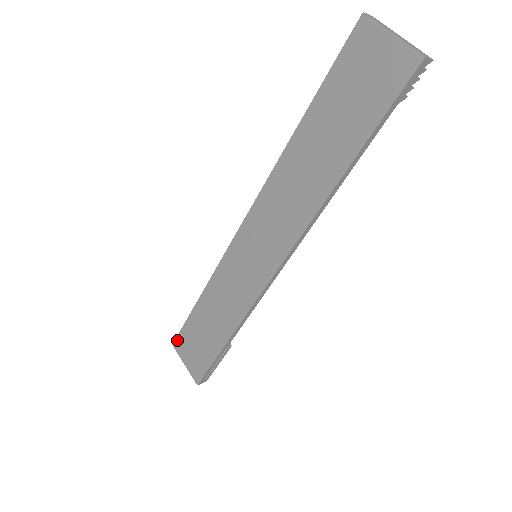
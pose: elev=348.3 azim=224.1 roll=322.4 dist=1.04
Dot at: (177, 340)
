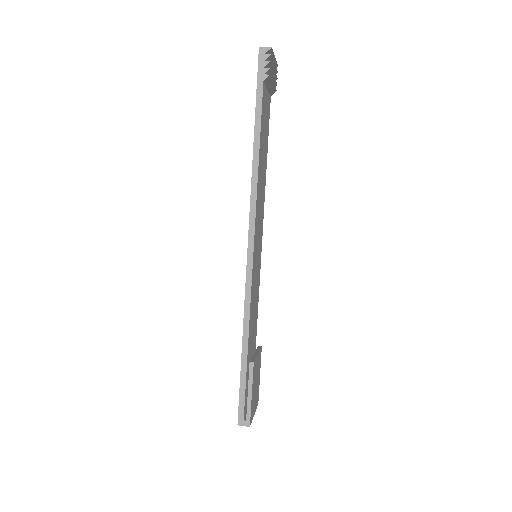
Dot at: occluded
